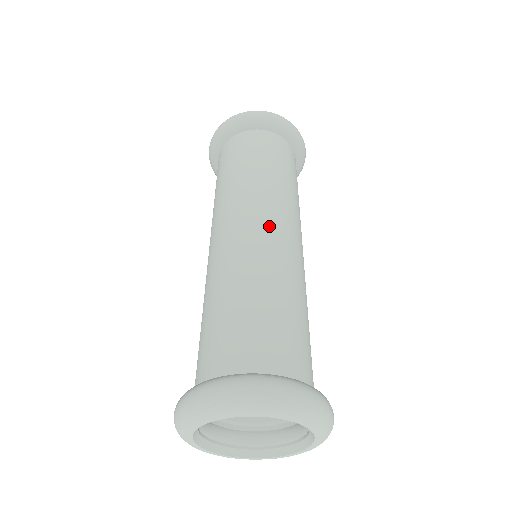
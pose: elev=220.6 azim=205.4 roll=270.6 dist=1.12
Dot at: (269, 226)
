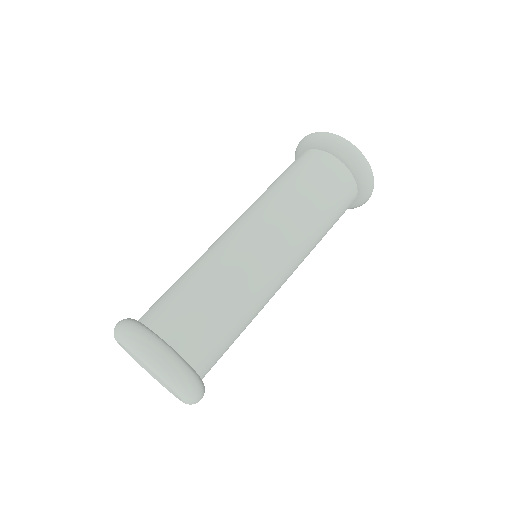
Dot at: (230, 228)
